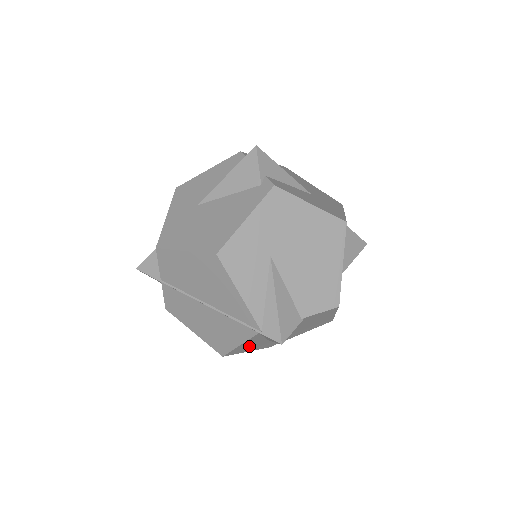
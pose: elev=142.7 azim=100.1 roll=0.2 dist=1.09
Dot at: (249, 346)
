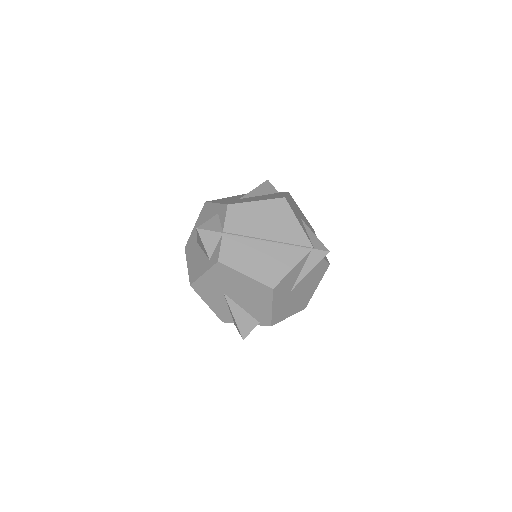
Dot at: (285, 287)
